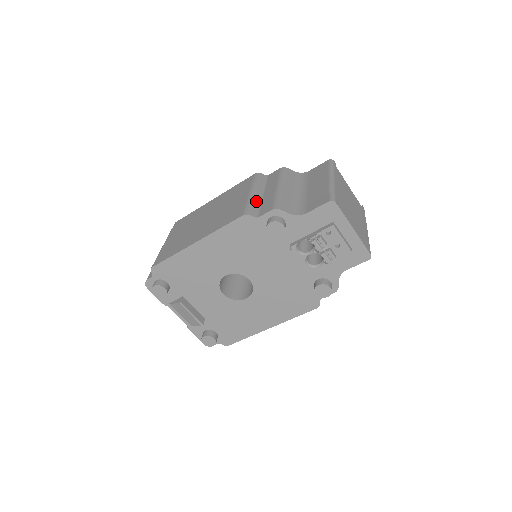
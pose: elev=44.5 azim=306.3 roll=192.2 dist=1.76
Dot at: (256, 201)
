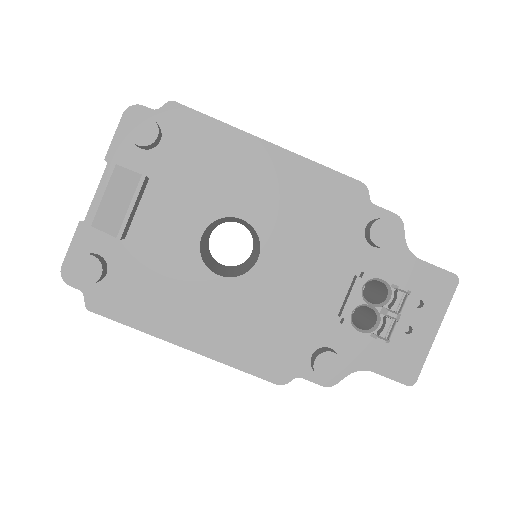
Dot at: occluded
